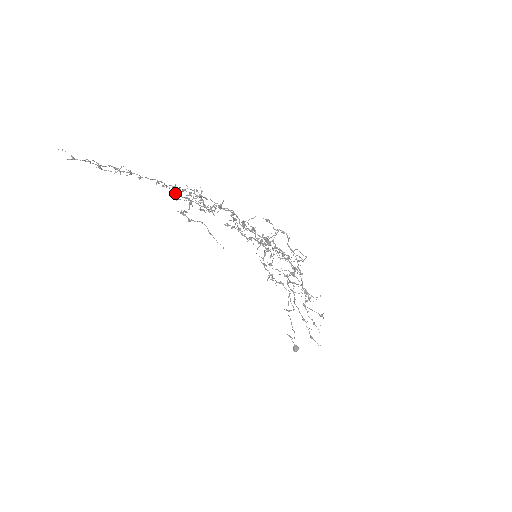
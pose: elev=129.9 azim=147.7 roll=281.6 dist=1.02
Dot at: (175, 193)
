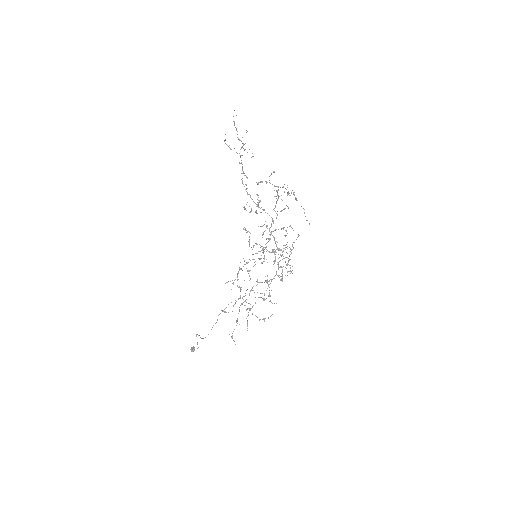
Dot at: occluded
